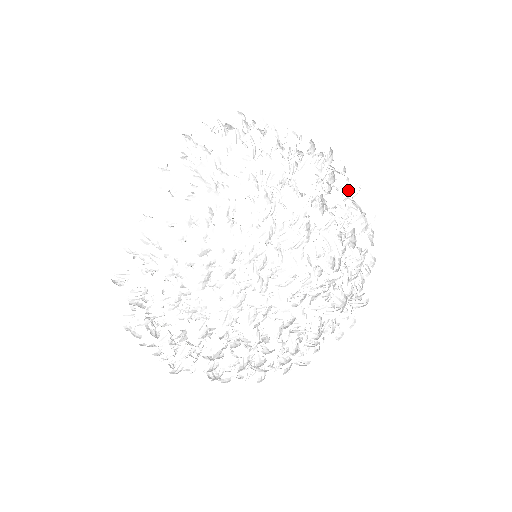
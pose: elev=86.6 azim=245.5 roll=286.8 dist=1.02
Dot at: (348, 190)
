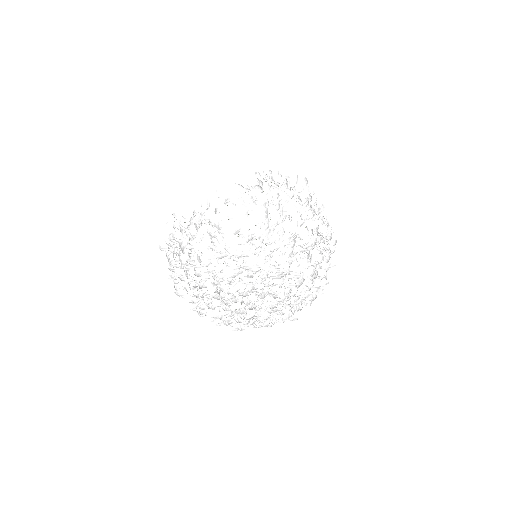
Dot at: occluded
